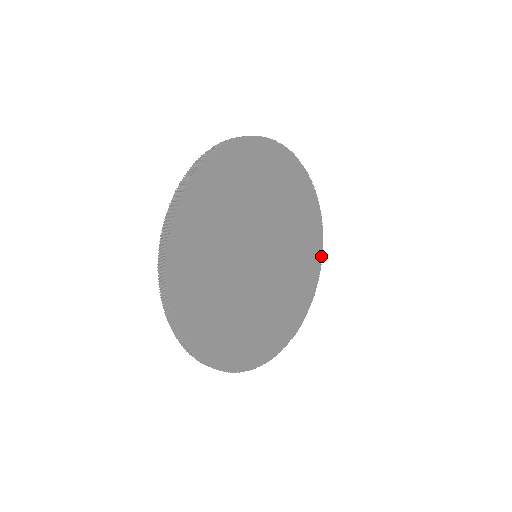
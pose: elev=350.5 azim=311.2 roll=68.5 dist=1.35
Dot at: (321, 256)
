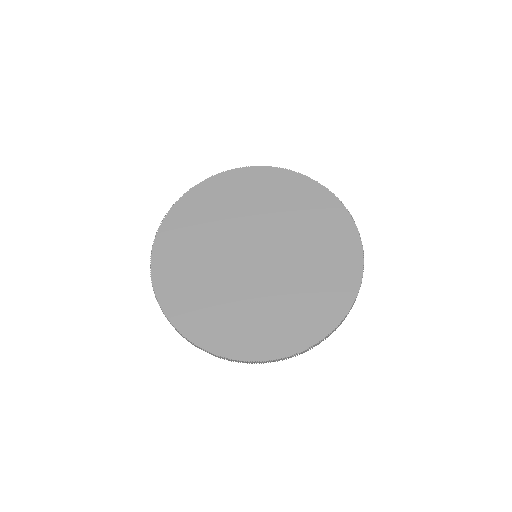
Dot at: (343, 207)
